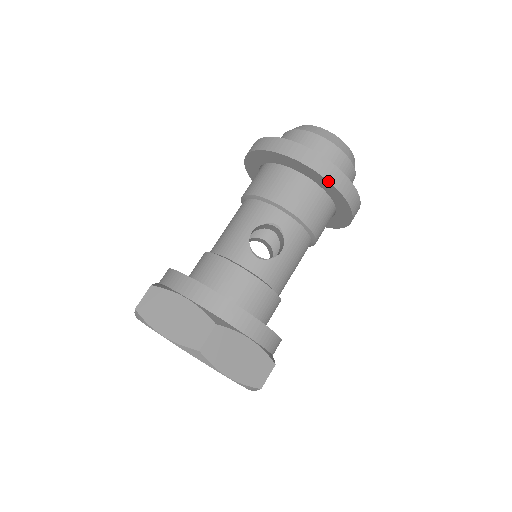
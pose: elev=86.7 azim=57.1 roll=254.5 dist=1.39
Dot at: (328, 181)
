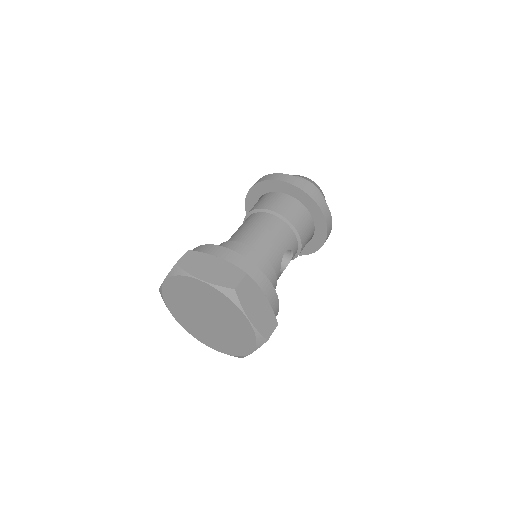
Dot at: occluded
